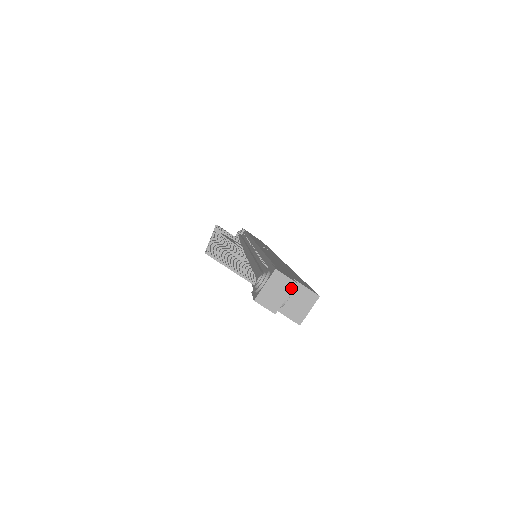
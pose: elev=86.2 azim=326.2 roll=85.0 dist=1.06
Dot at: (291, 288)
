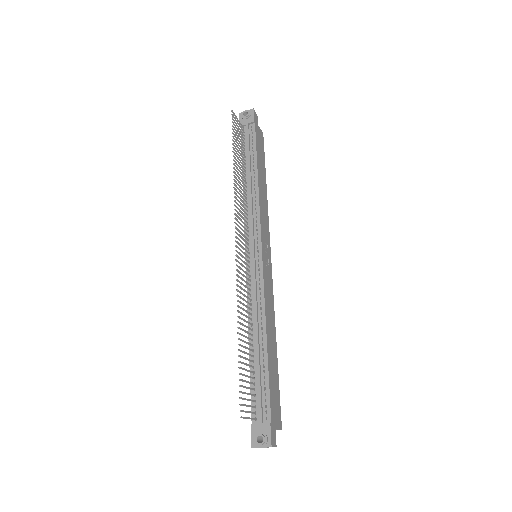
Dot at: occluded
